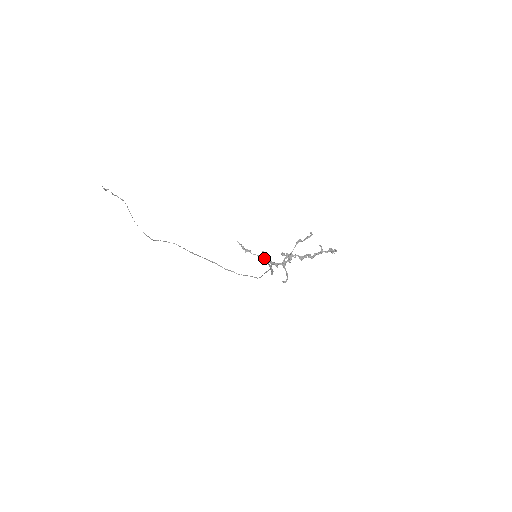
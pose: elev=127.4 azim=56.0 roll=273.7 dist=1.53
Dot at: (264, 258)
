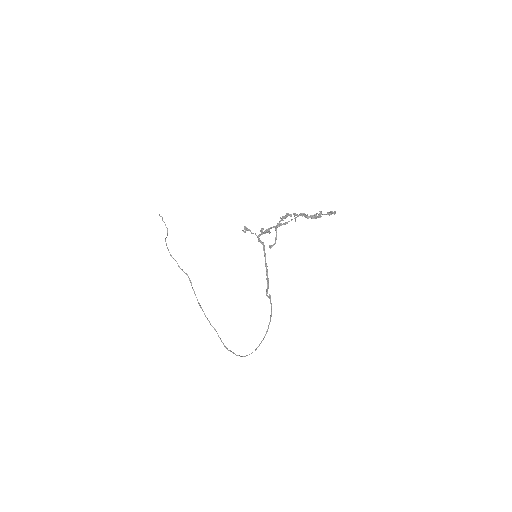
Dot at: (261, 233)
